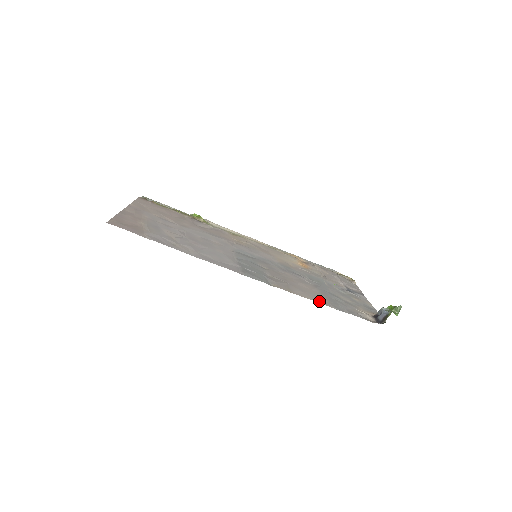
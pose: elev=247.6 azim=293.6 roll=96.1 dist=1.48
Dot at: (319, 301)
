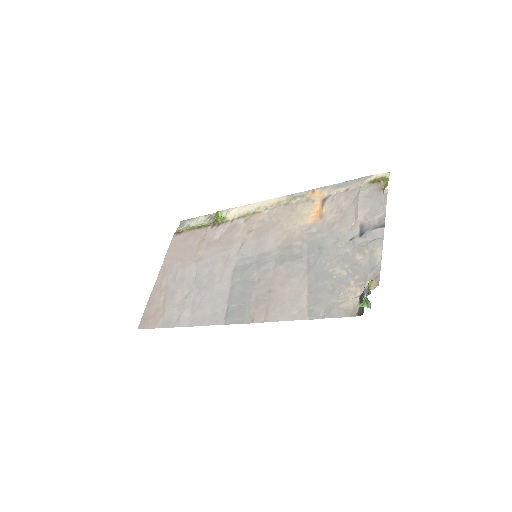
Dot at: (294, 316)
